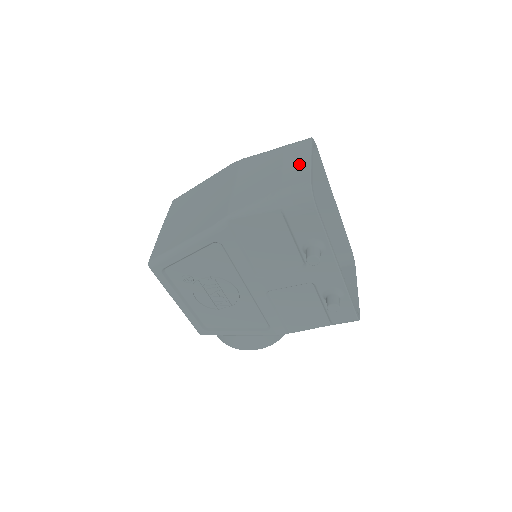
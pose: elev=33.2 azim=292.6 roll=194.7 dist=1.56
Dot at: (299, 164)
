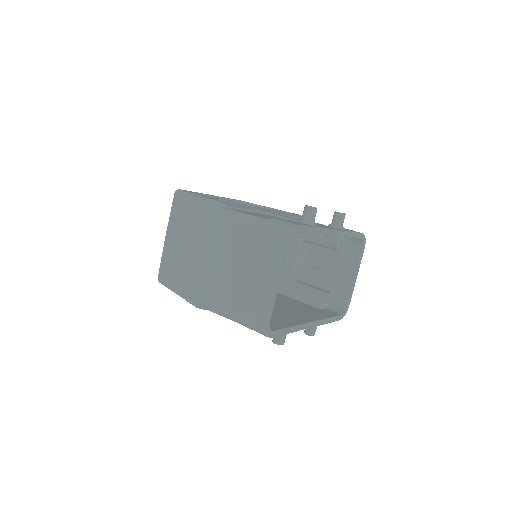
Dot at: (263, 284)
